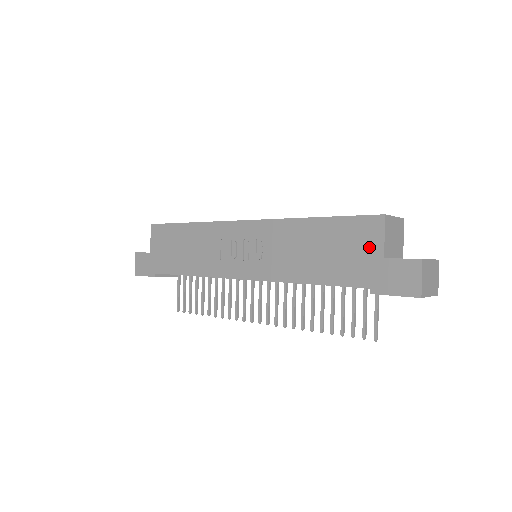
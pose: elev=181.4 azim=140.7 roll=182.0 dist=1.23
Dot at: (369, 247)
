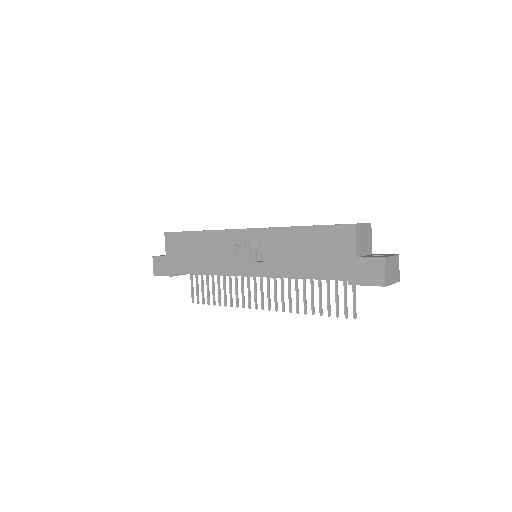
Dot at: (345, 249)
